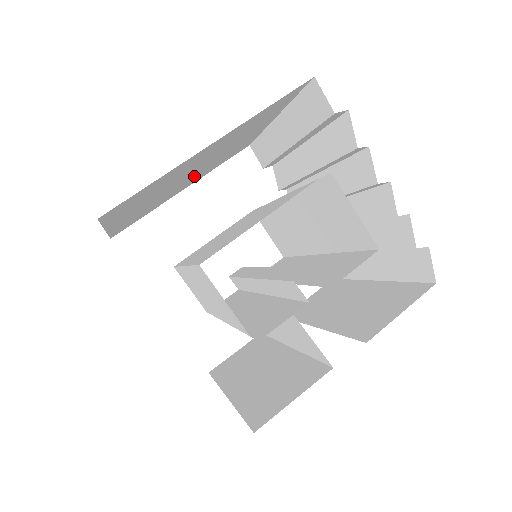
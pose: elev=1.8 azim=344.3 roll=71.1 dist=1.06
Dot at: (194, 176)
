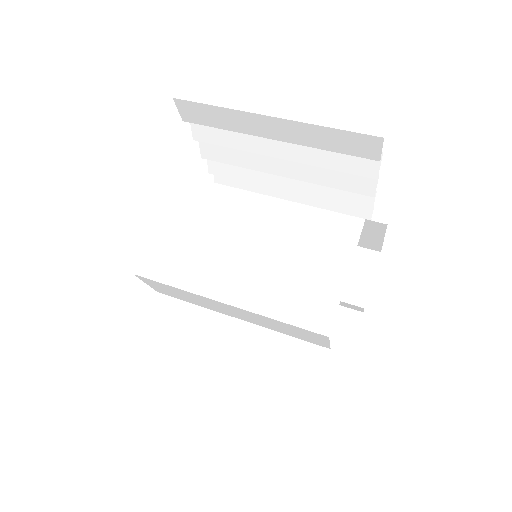
Dot at: occluded
